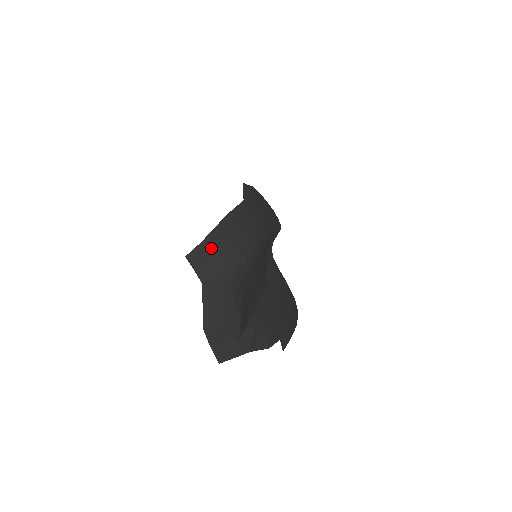
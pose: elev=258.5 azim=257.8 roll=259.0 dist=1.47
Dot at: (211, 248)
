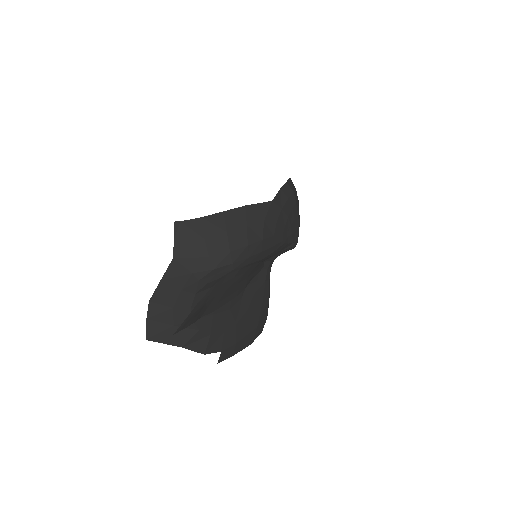
Dot at: (204, 230)
